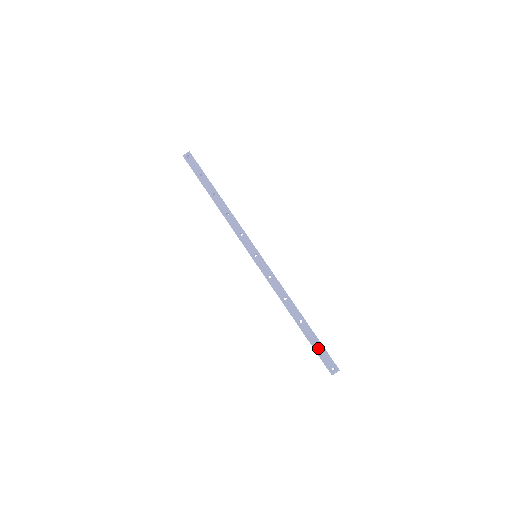
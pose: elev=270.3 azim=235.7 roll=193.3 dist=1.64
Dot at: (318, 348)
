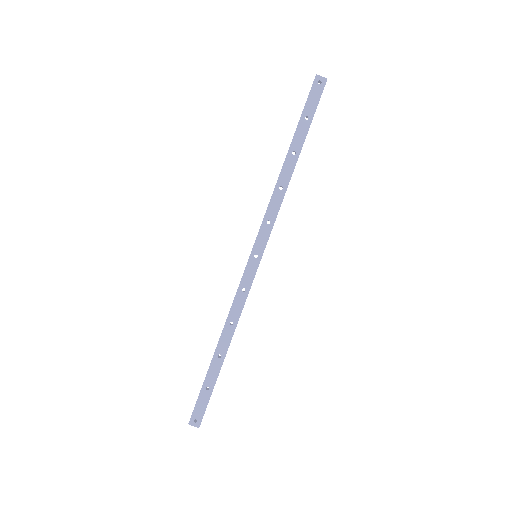
Dot at: (205, 392)
